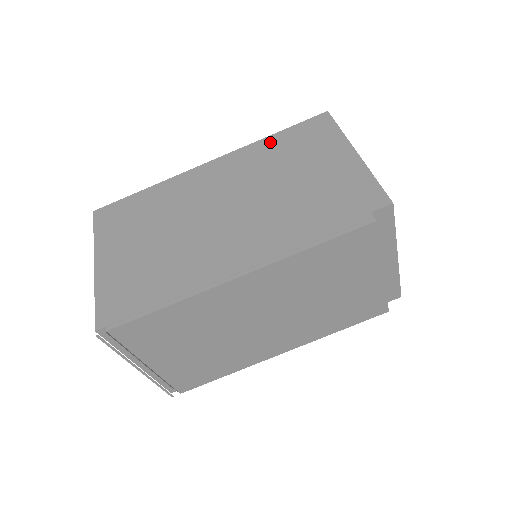
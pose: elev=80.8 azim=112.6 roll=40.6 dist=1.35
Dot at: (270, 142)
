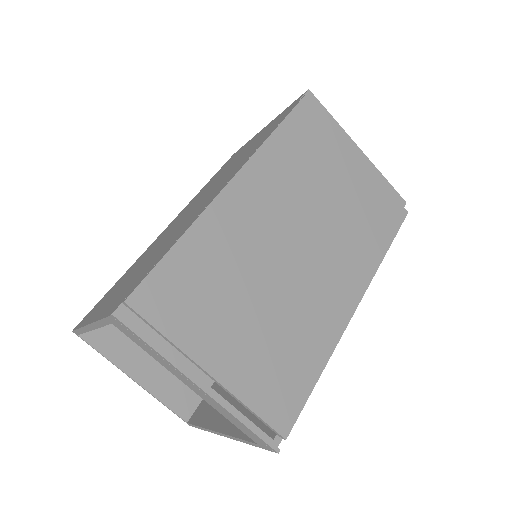
Dot at: (204, 186)
